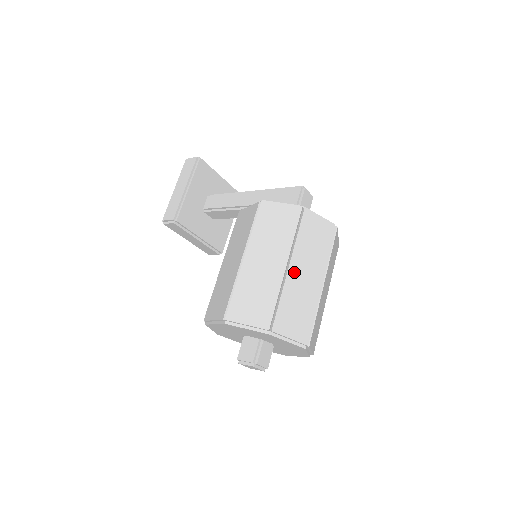
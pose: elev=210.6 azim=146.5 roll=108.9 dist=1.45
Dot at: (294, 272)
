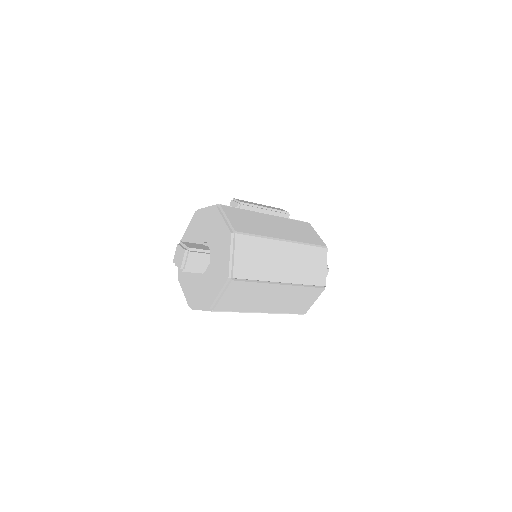
Dot at: (283, 248)
